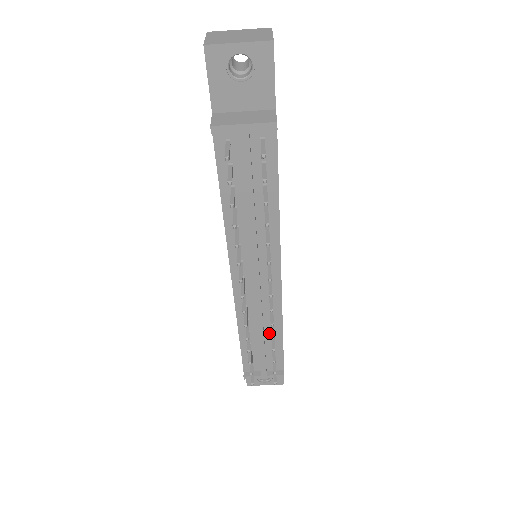
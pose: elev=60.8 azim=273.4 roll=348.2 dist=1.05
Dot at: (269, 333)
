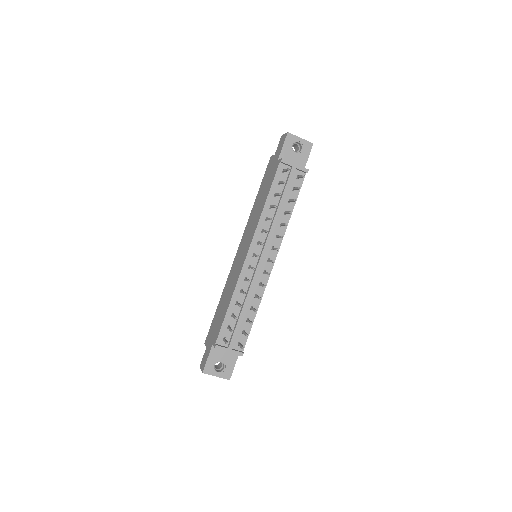
Dot at: (249, 308)
